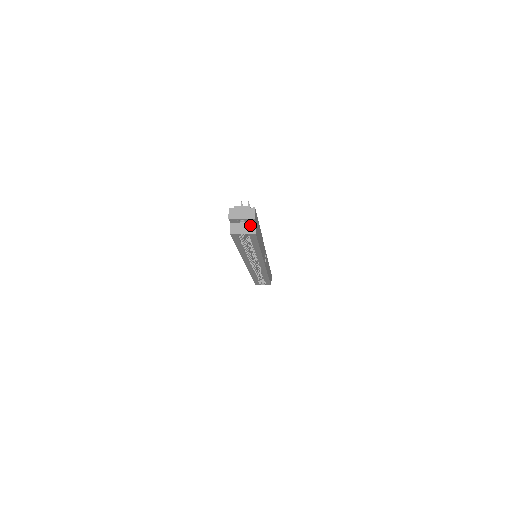
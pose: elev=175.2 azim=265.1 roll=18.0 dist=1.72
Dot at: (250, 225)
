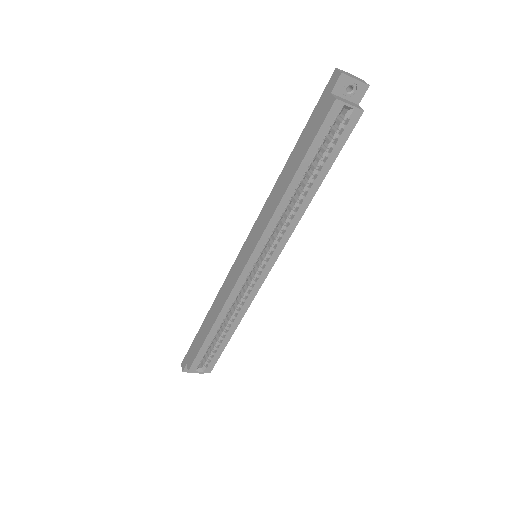
Dot at: (353, 103)
